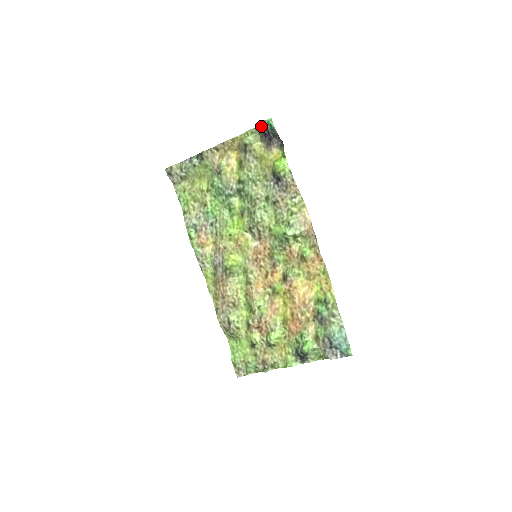
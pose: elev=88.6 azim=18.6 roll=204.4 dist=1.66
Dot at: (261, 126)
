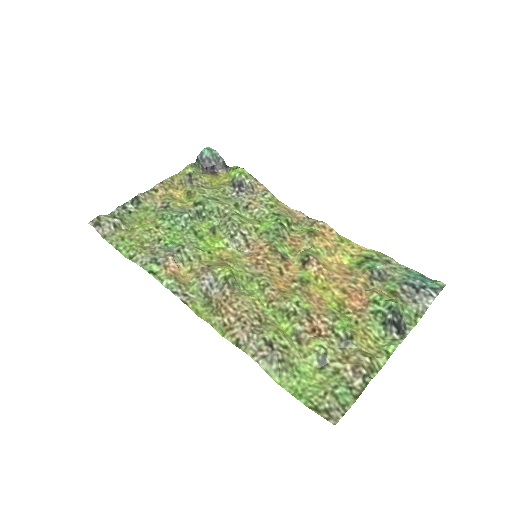
Dot at: (200, 157)
